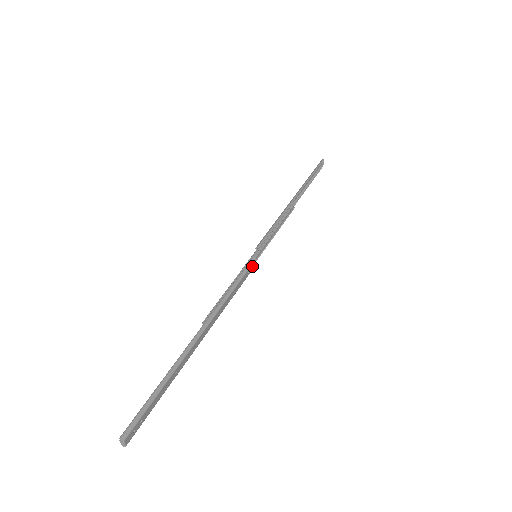
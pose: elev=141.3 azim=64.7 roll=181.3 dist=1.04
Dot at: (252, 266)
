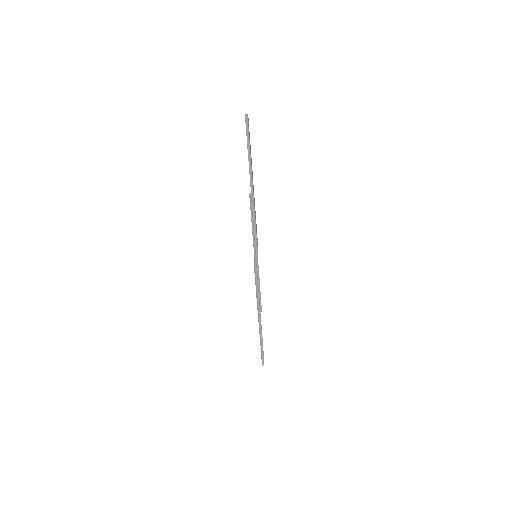
Dot at: occluded
